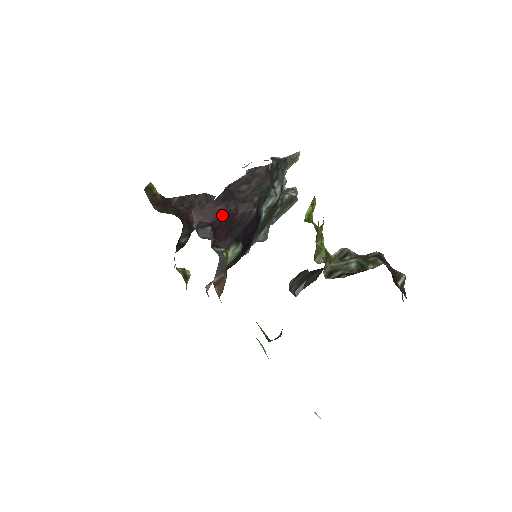
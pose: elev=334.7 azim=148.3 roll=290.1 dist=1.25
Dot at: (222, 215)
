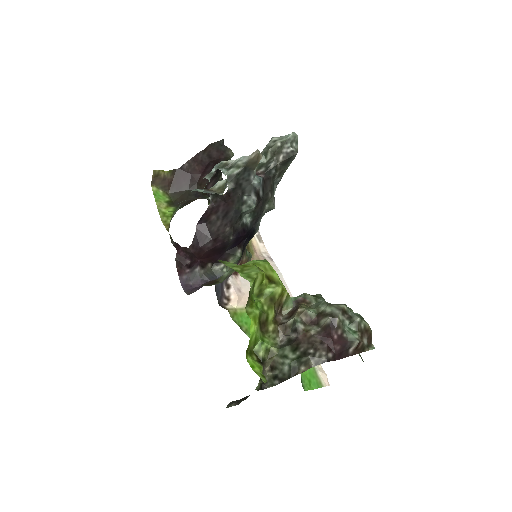
Dot at: (204, 254)
